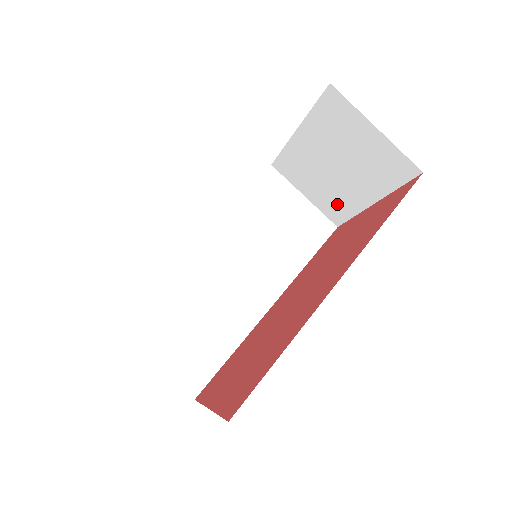
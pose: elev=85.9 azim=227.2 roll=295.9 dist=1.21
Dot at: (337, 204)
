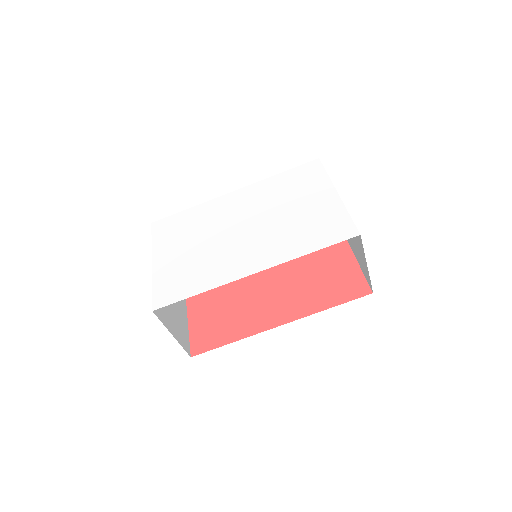
Dot at: occluded
